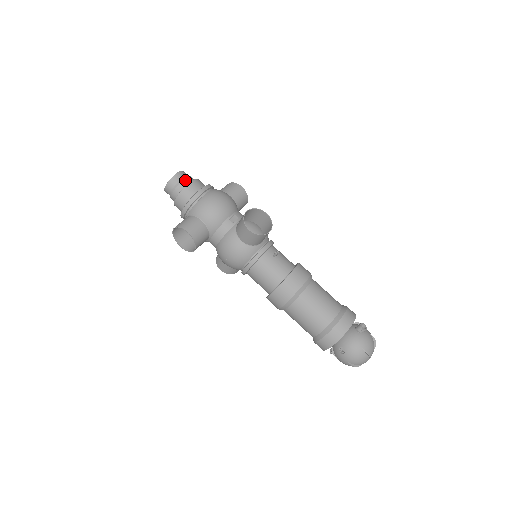
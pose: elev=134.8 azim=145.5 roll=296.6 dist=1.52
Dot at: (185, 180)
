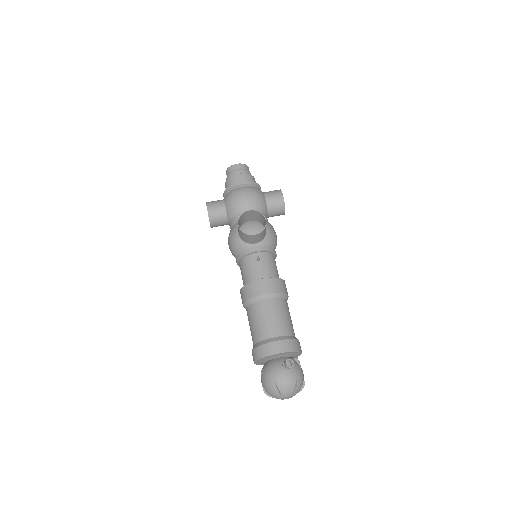
Dot at: (238, 171)
